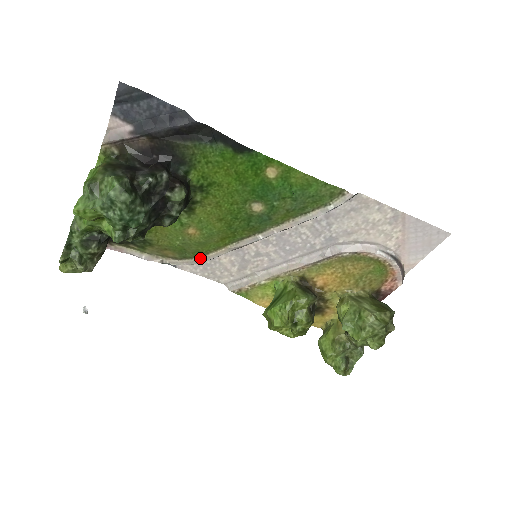
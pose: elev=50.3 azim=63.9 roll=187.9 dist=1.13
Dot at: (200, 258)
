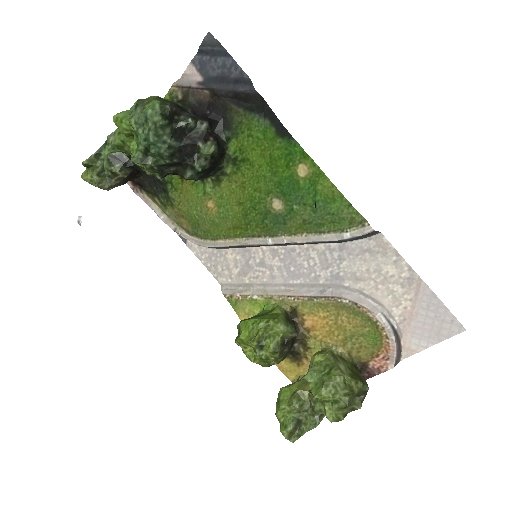
Dot at: (209, 241)
